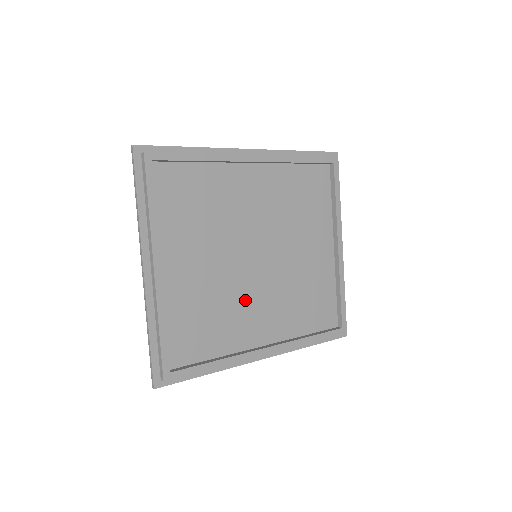
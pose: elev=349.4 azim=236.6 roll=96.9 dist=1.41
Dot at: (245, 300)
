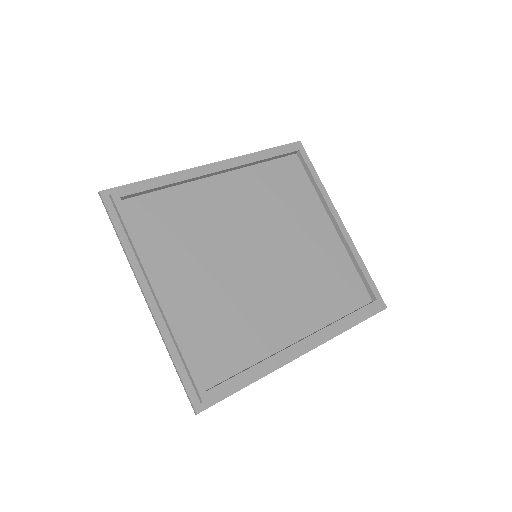
Dot at: (261, 300)
